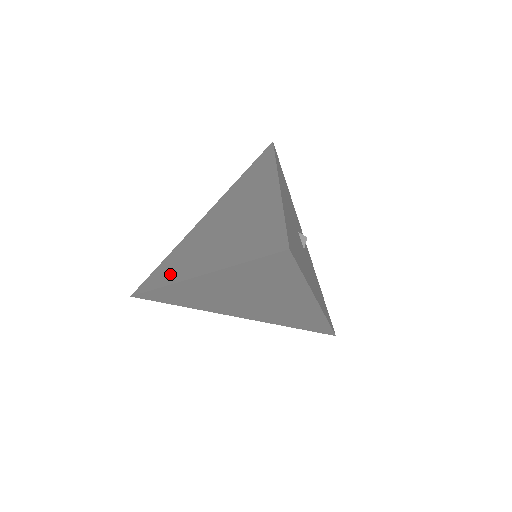
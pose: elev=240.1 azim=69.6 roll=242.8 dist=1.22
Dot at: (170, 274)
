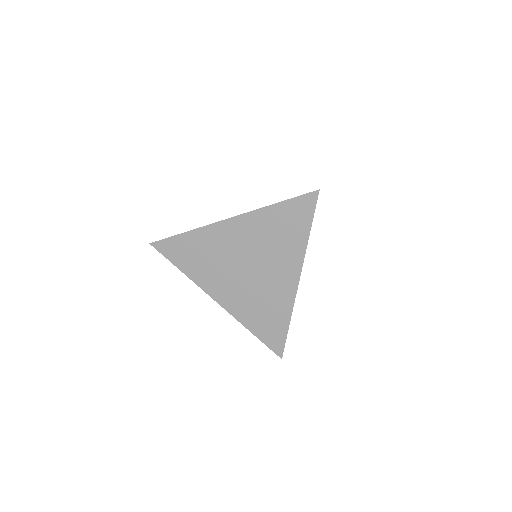
Dot at: (194, 269)
